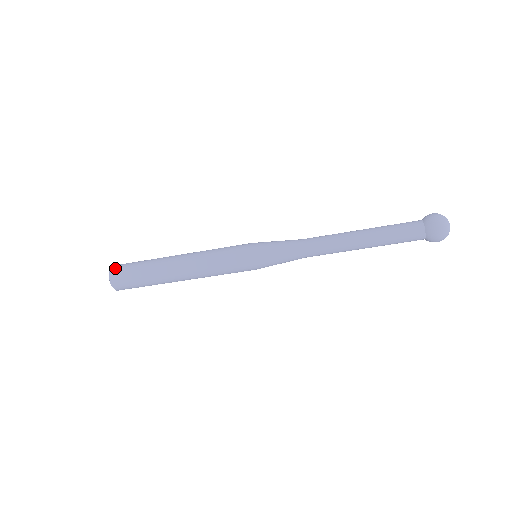
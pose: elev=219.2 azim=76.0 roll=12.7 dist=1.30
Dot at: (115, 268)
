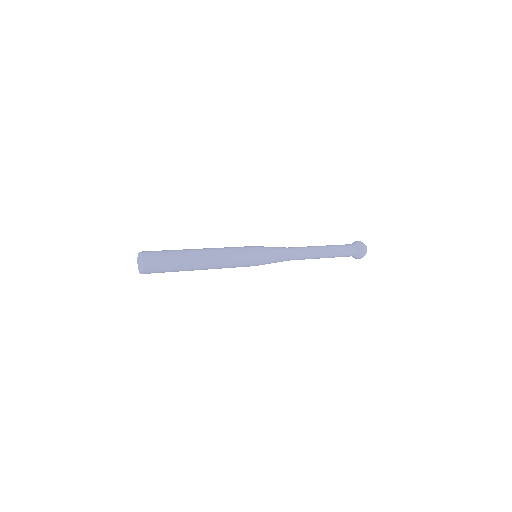
Dot at: (148, 266)
